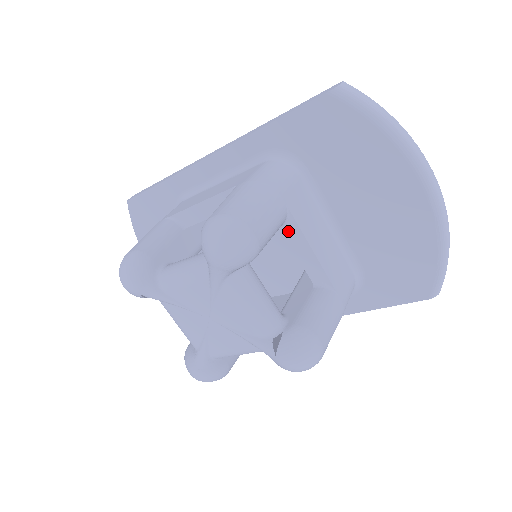
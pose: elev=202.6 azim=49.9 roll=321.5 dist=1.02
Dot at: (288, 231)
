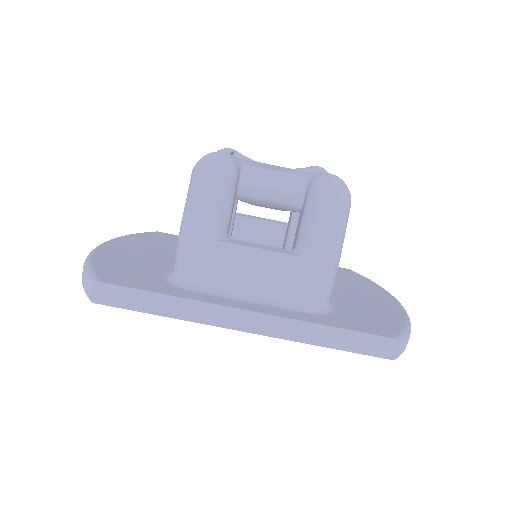
Dot at: occluded
